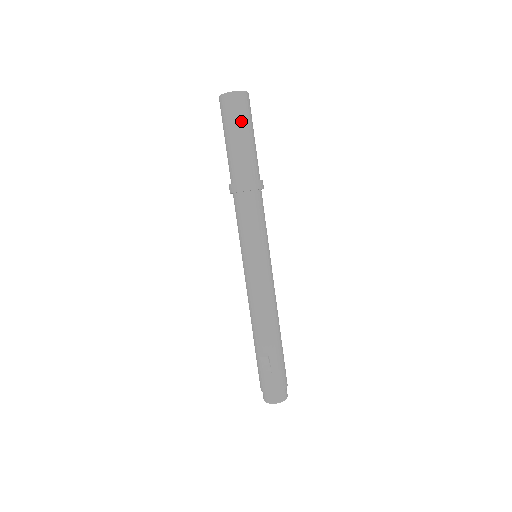
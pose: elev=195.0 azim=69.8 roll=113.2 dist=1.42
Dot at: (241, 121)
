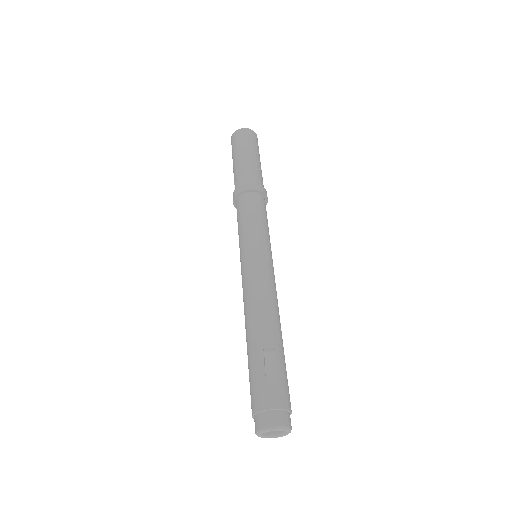
Dot at: (255, 147)
